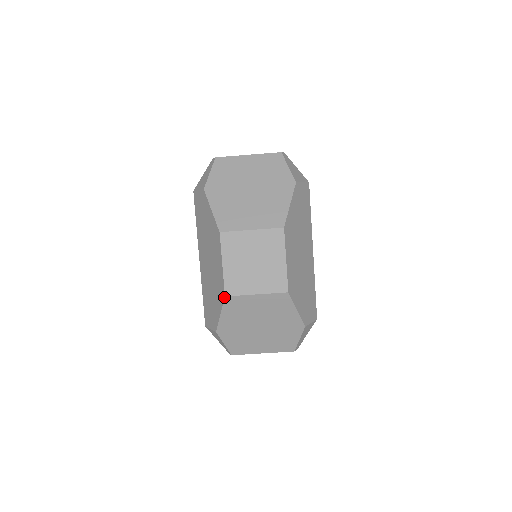
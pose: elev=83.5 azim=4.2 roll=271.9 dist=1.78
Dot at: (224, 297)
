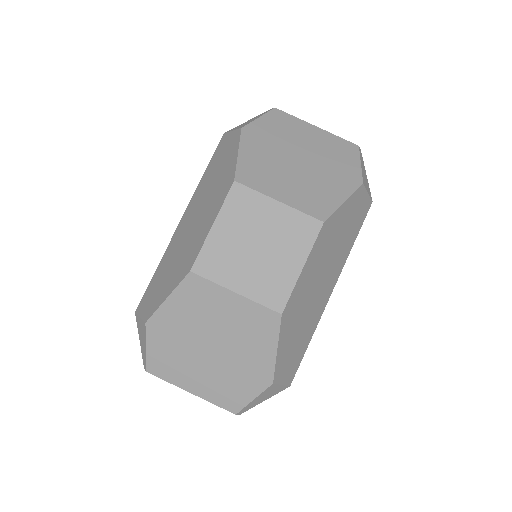
Dot at: (188, 272)
